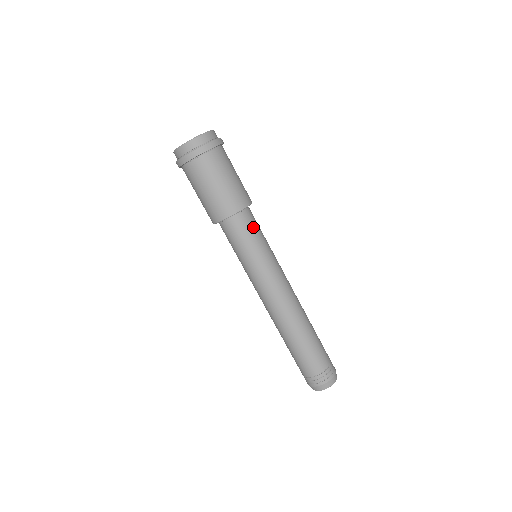
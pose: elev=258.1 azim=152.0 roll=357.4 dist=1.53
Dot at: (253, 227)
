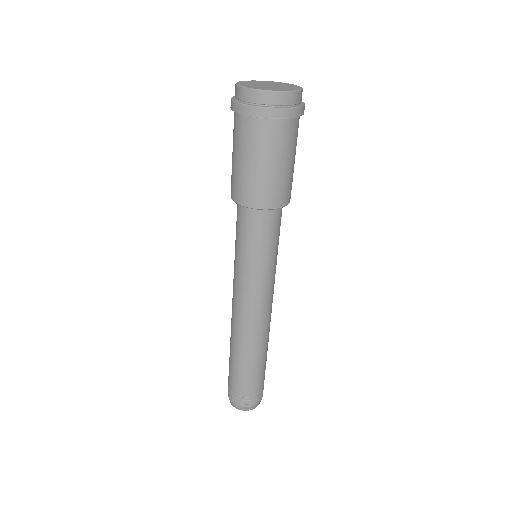
Dot at: (270, 232)
